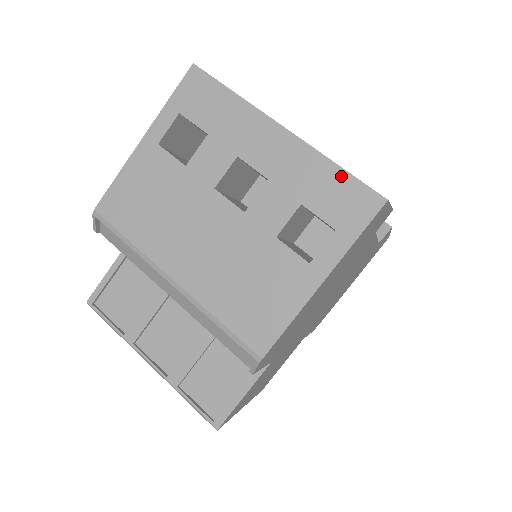
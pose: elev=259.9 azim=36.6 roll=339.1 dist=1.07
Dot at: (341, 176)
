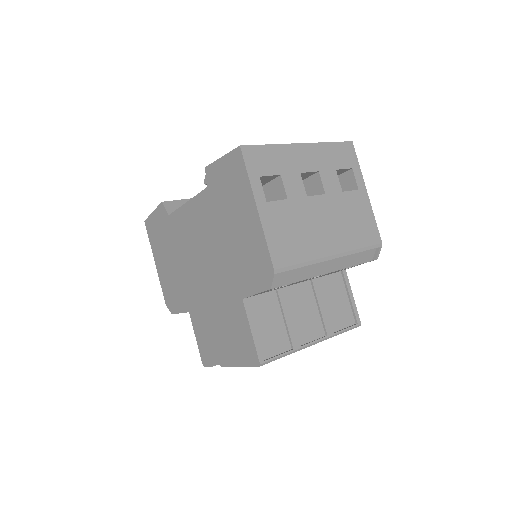
Dot at: (335, 146)
